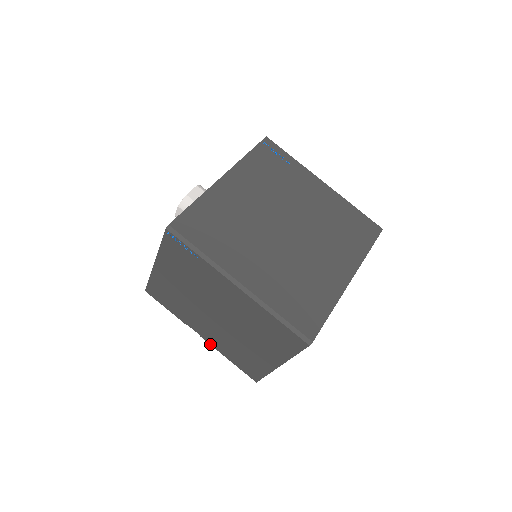
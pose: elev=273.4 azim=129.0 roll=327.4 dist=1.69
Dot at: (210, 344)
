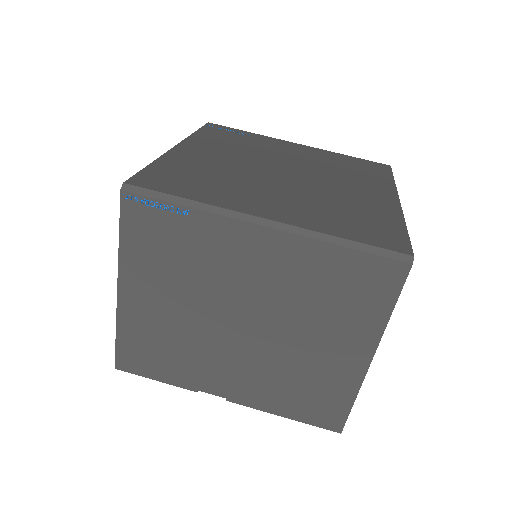
Dot at: (245, 405)
